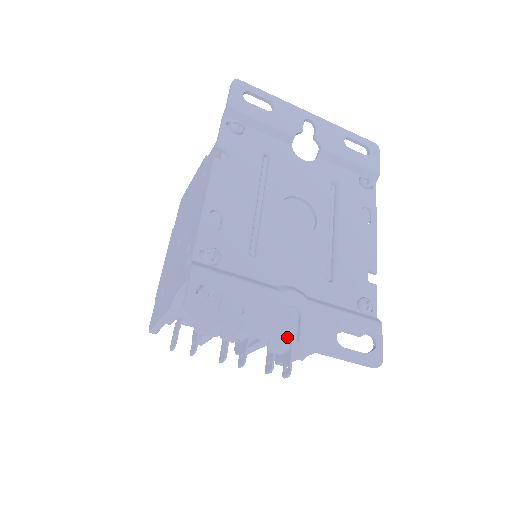
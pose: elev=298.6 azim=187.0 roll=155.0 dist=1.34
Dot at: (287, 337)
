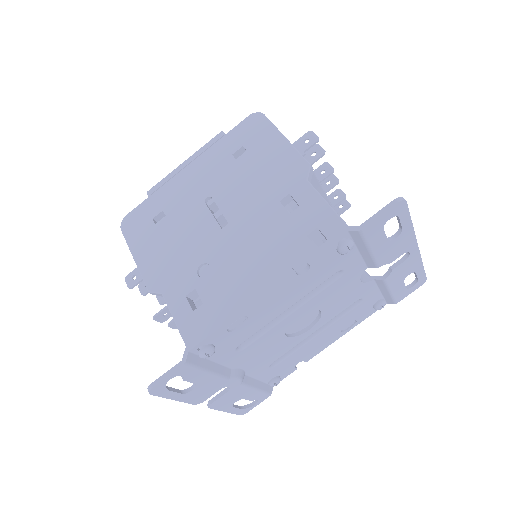
Dot at: occluded
